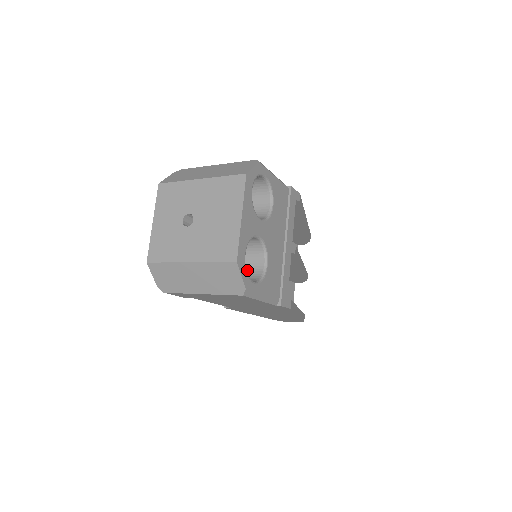
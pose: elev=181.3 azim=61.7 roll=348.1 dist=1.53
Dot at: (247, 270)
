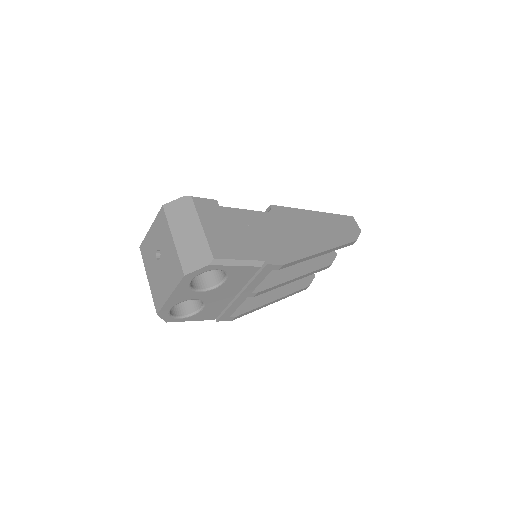
Dot at: occluded
